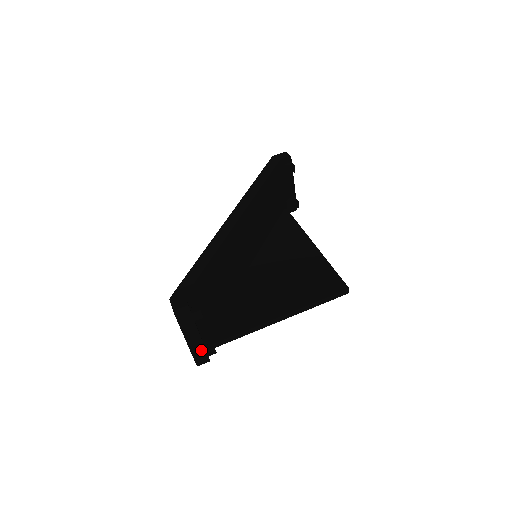
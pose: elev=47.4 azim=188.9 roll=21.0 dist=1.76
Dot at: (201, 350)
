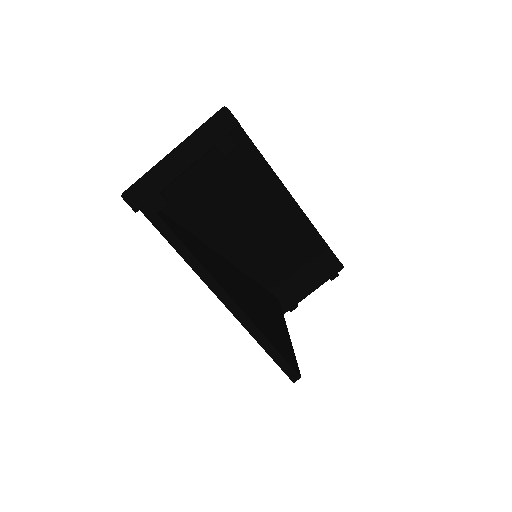
Dot at: (158, 184)
